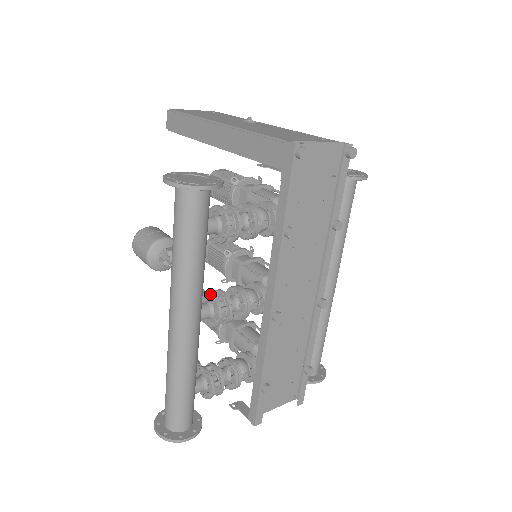
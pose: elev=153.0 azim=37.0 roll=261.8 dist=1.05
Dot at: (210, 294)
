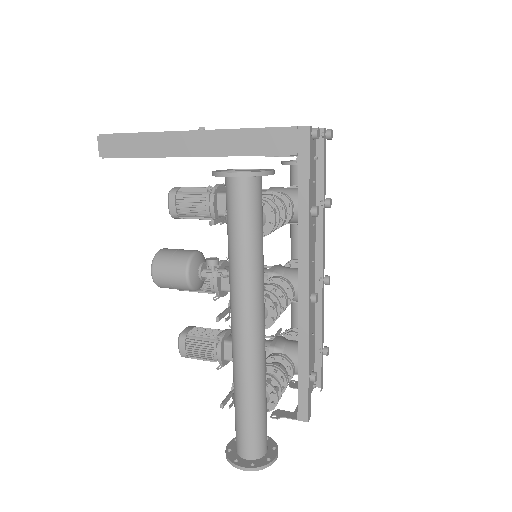
Dot at: occluded
